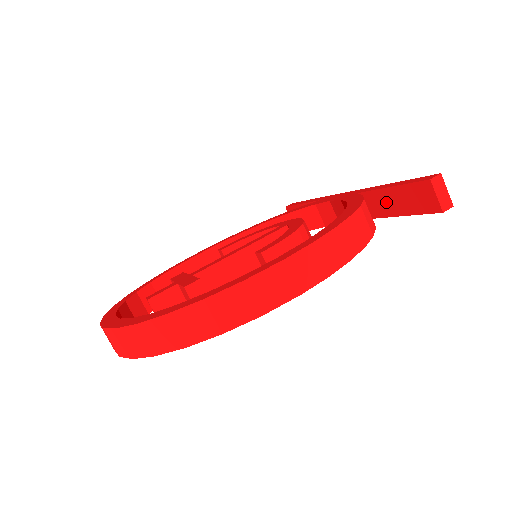
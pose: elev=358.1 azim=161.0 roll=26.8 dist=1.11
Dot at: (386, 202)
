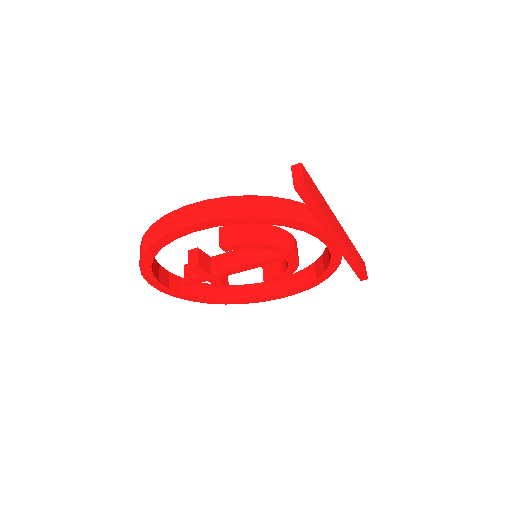
Dot at: occluded
